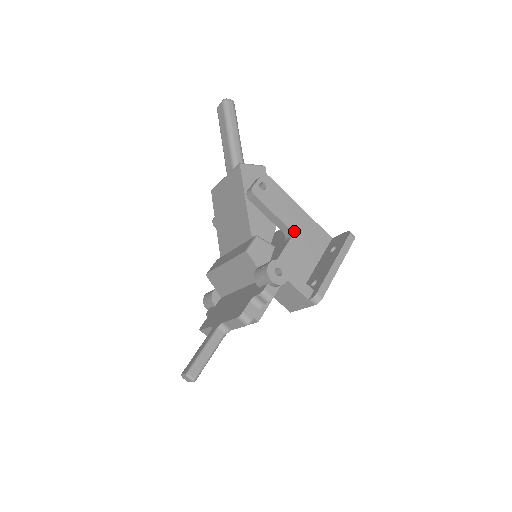
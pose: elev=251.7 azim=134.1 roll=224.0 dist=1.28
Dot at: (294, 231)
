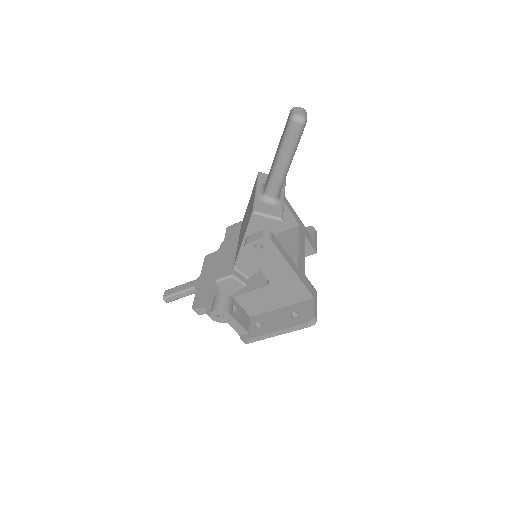
Dot at: (273, 283)
